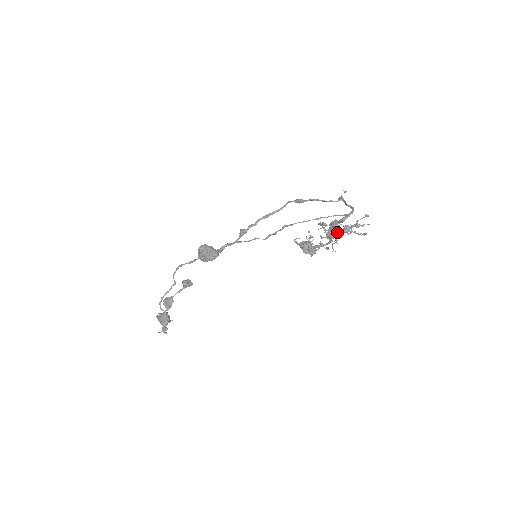
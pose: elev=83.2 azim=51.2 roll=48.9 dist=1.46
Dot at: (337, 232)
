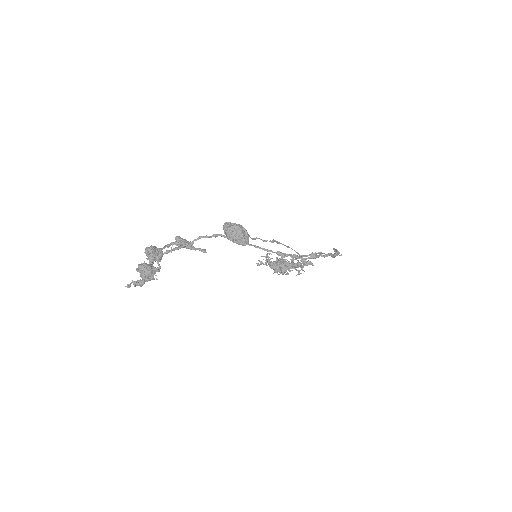
Dot at: (296, 266)
